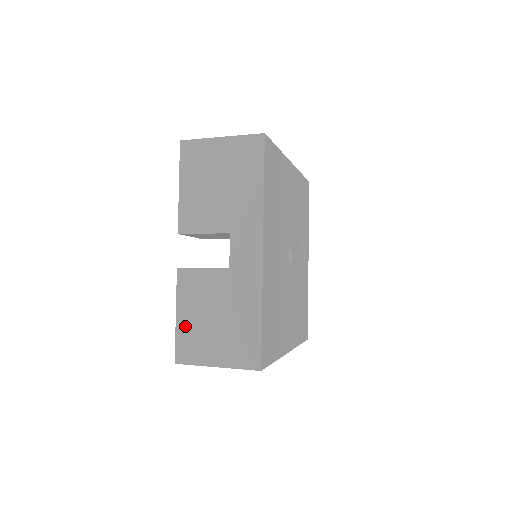
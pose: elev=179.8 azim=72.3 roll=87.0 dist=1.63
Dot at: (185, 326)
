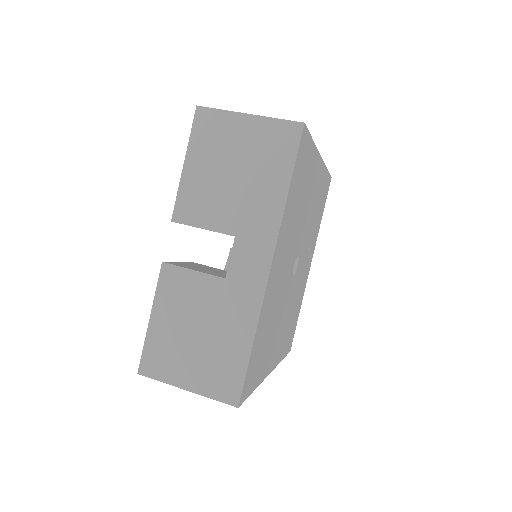
Dot at: (158, 333)
